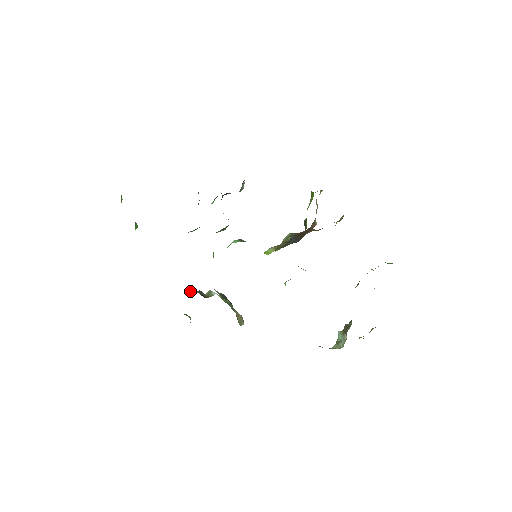
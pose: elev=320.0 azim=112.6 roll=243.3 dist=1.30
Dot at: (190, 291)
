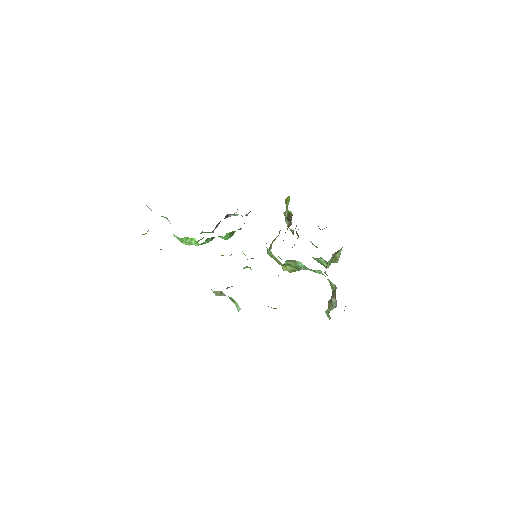
Dot at: occluded
